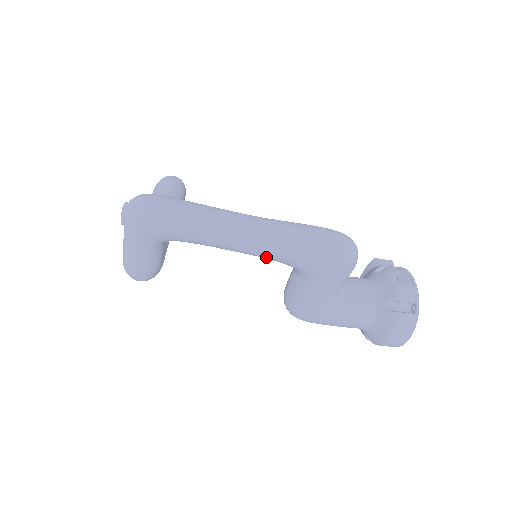
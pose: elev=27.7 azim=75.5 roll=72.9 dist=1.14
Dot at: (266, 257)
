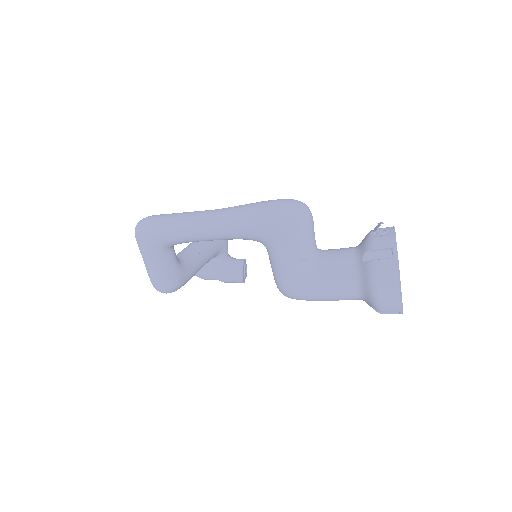
Dot at: (228, 235)
